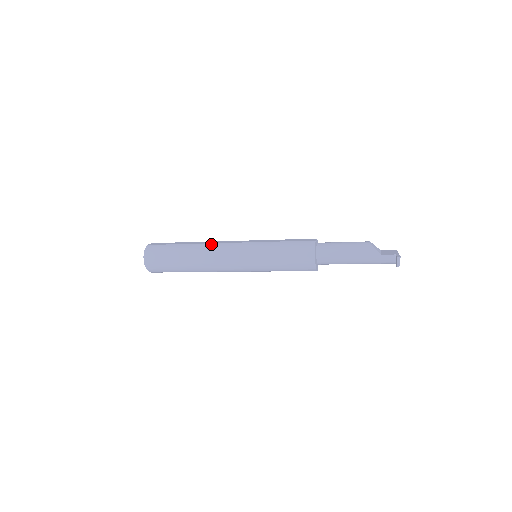
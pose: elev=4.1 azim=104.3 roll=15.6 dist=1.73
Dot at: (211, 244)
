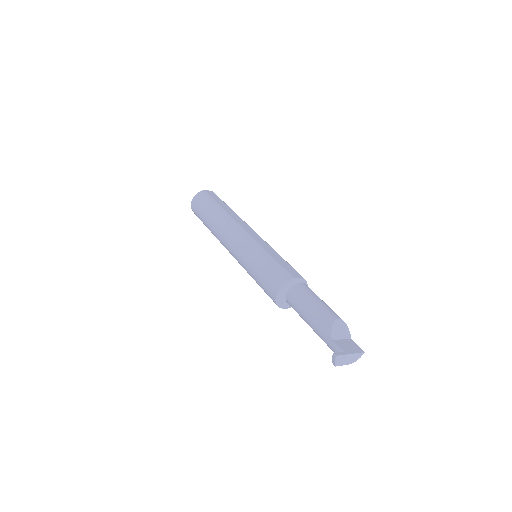
Dot at: (233, 219)
